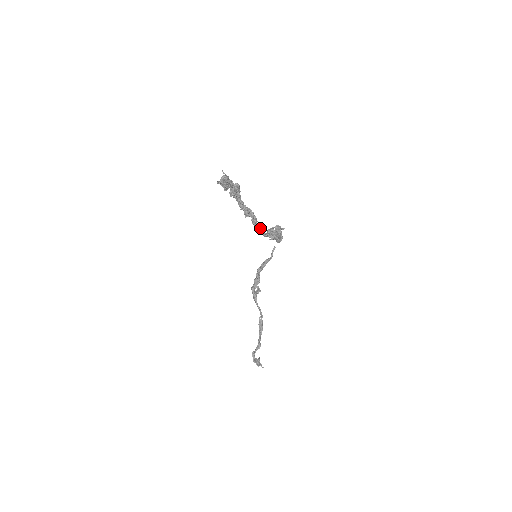
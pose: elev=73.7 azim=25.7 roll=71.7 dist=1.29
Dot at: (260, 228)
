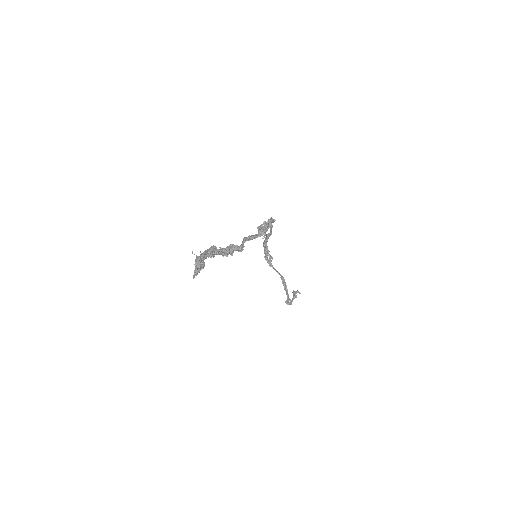
Dot at: (249, 237)
